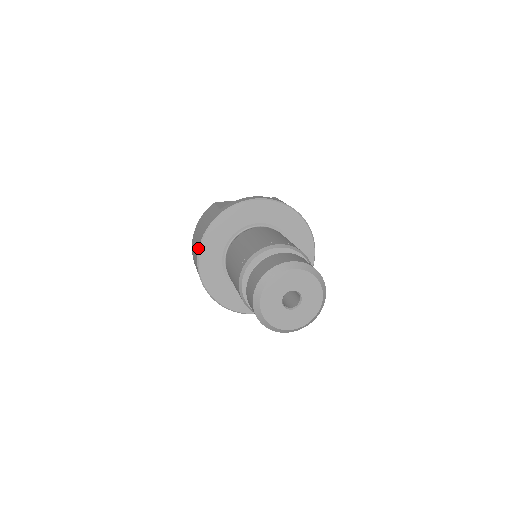
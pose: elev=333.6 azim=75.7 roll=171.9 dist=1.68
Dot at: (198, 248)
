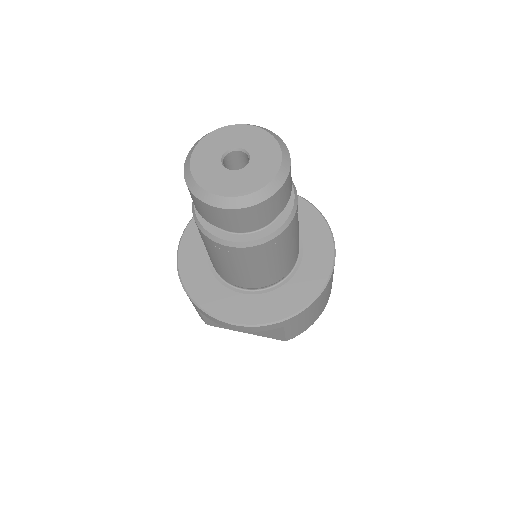
Dot at: (190, 220)
